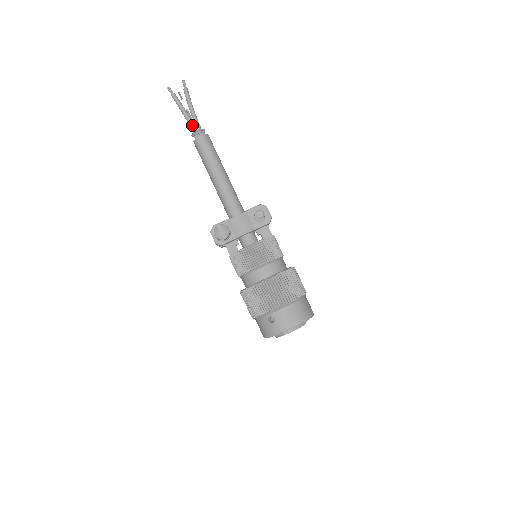
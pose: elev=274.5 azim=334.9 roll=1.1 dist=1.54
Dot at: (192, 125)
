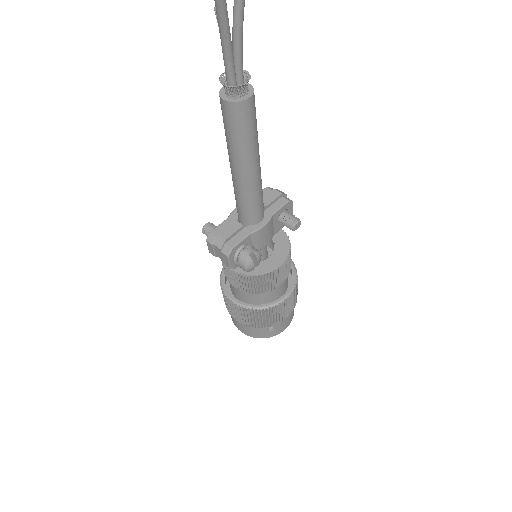
Dot at: (233, 64)
